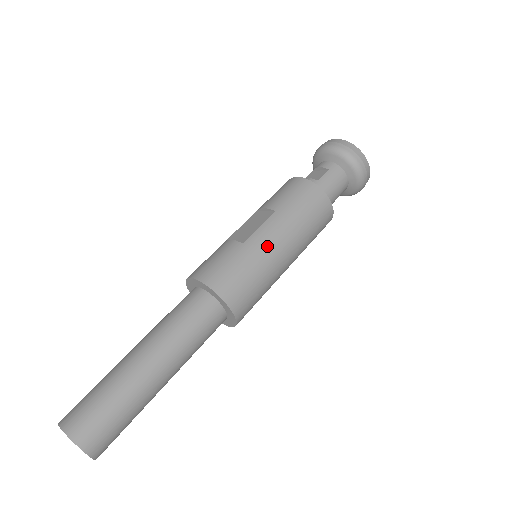
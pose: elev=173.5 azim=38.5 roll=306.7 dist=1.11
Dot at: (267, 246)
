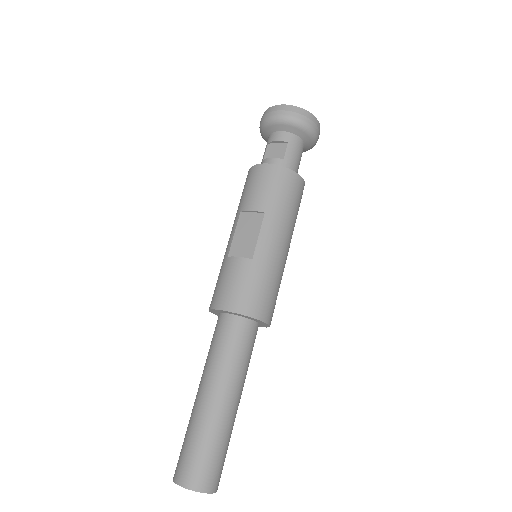
Dot at: (273, 252)
